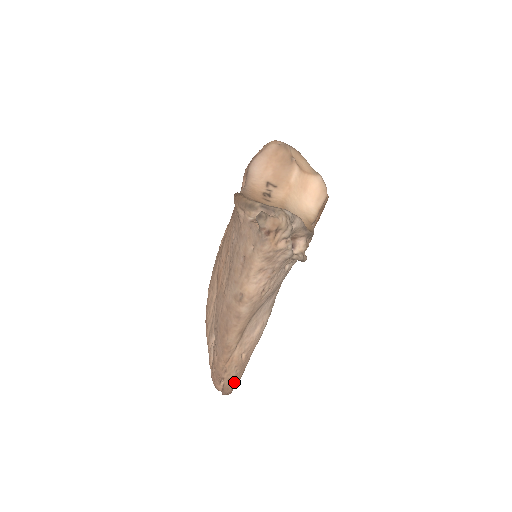
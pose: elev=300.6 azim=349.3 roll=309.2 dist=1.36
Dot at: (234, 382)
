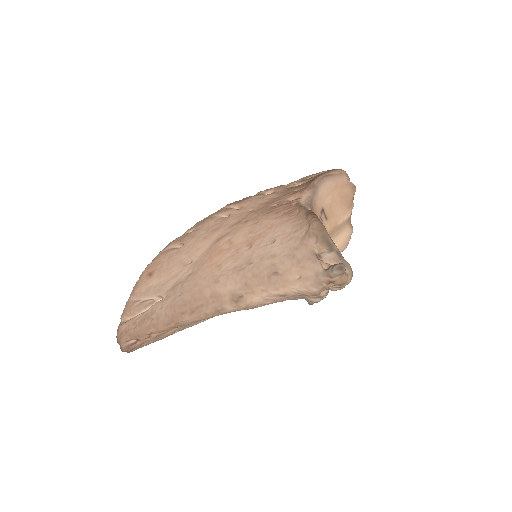
Dot at: occluded
